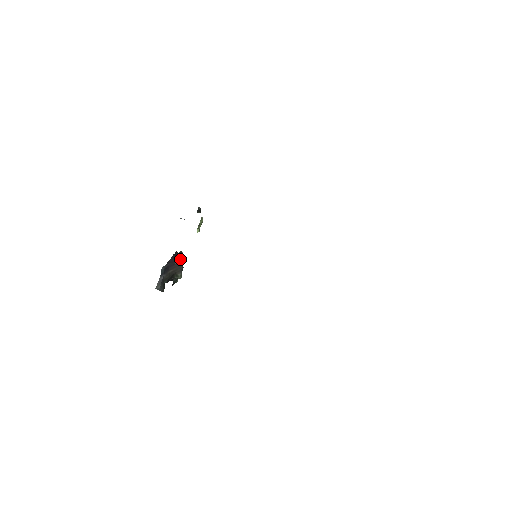
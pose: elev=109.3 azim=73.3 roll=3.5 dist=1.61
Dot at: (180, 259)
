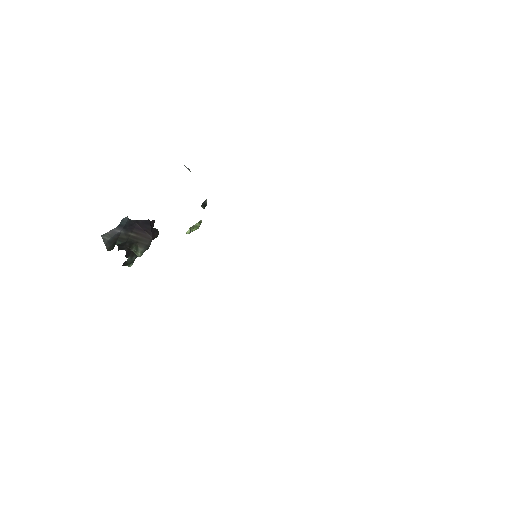
Dot at: (152, 237)
